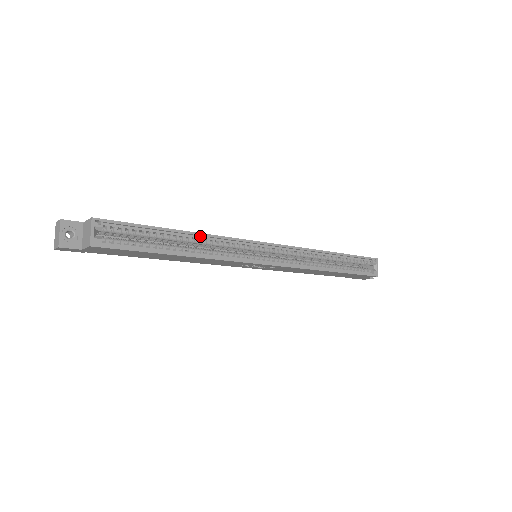
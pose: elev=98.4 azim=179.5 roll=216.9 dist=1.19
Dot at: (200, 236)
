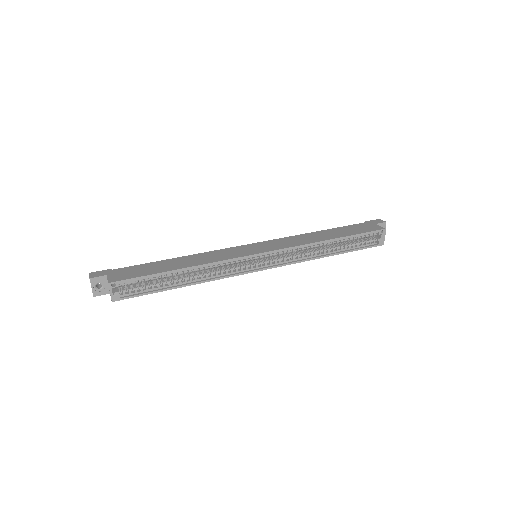
Dot at: (198, 266)
